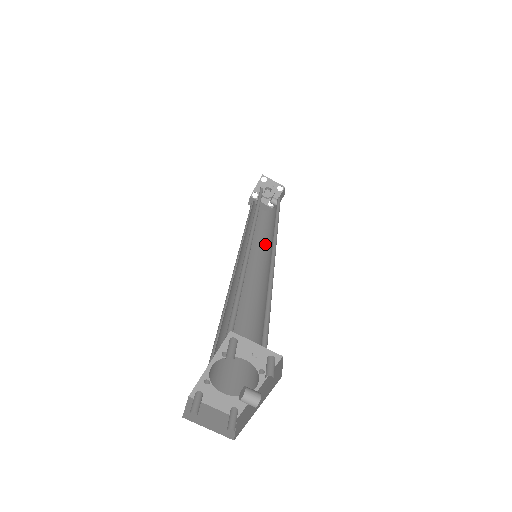
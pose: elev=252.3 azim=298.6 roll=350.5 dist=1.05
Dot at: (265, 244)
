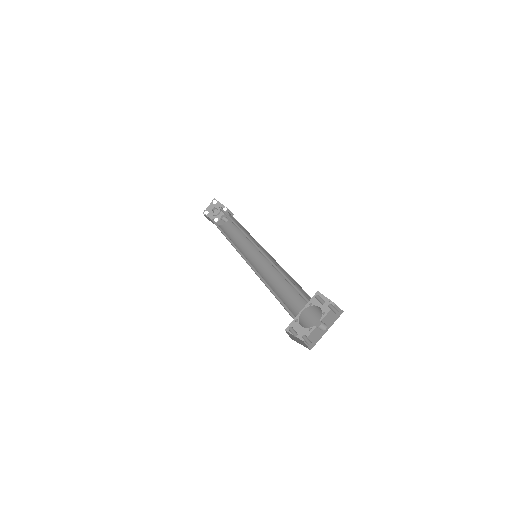
Dot at: (243, 249)
